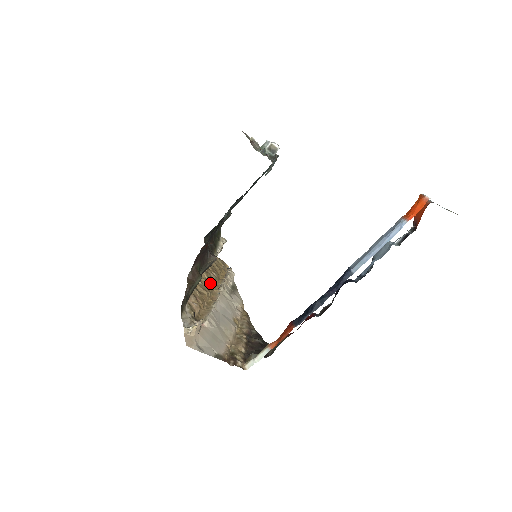
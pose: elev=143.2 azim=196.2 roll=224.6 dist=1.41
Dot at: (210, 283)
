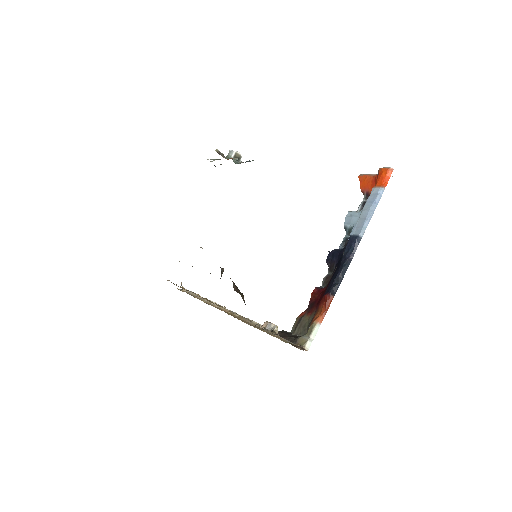
Dot at: occluded
